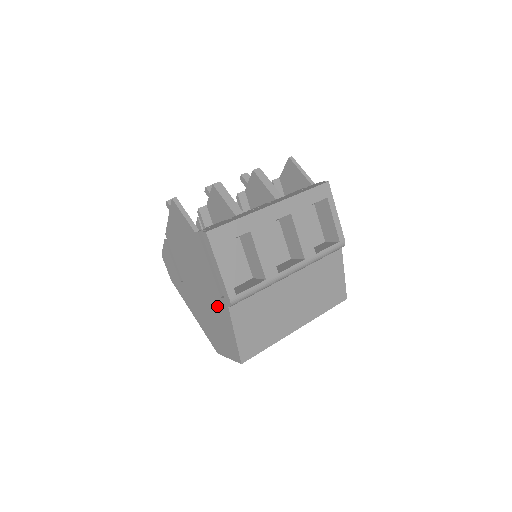
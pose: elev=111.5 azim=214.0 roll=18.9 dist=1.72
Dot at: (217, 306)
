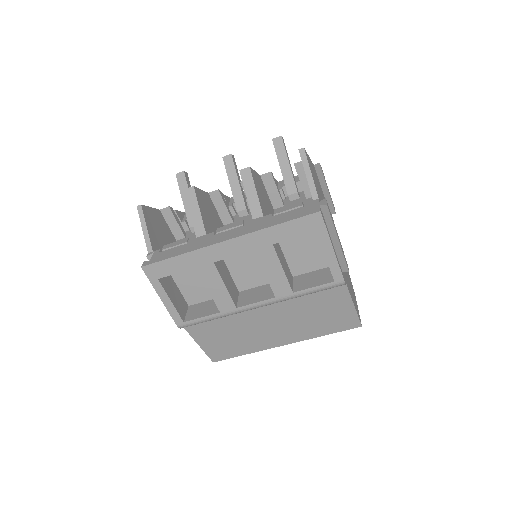
Dot at: occluded
